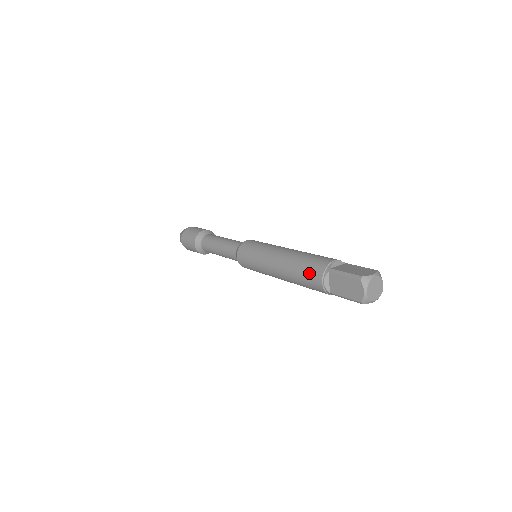
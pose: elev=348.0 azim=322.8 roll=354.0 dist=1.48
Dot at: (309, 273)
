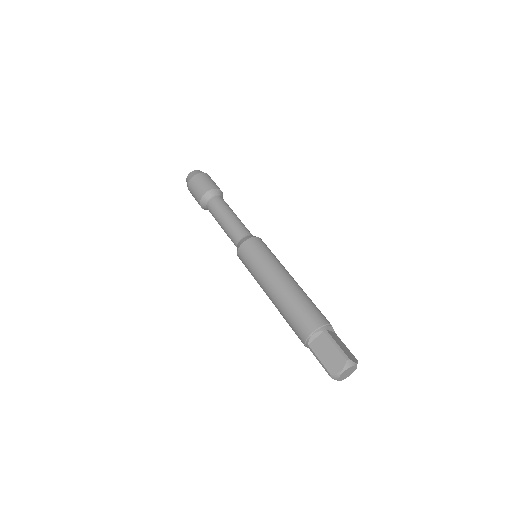
Dot at: (305, 317)
